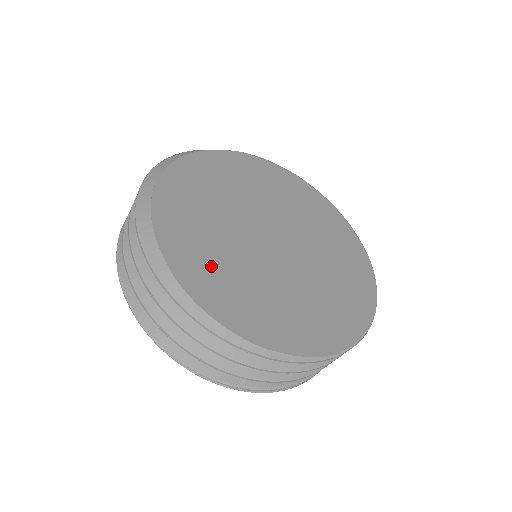
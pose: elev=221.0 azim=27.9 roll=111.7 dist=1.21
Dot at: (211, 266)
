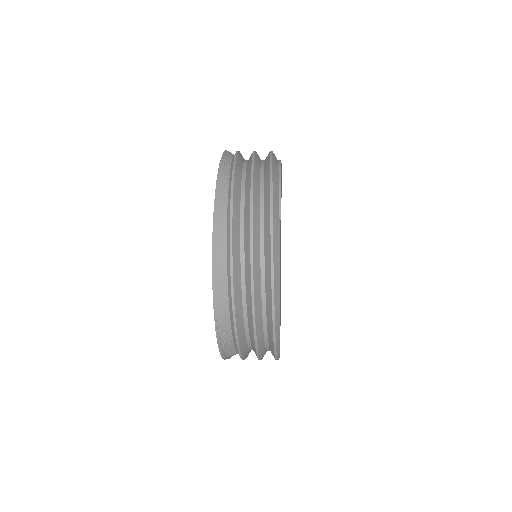
Dot at: occluded
